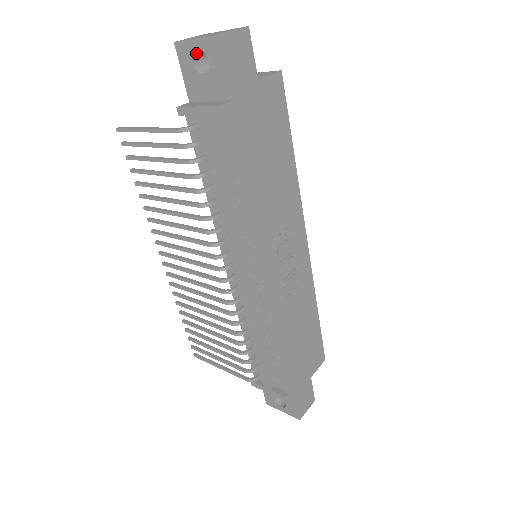
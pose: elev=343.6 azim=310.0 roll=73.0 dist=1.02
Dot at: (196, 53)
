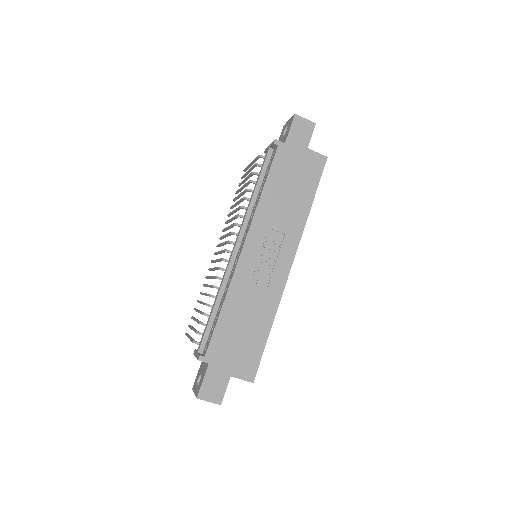
Dot at: occluded
